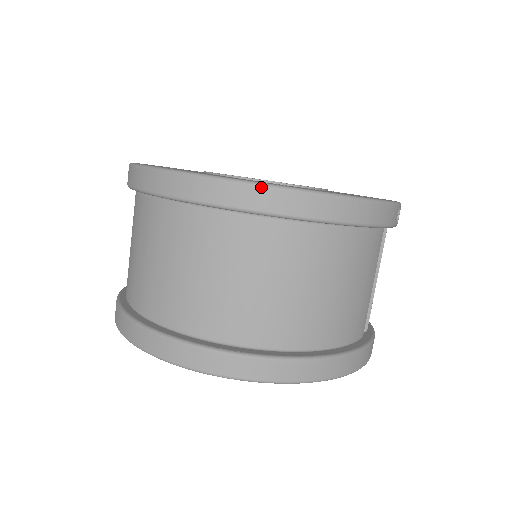
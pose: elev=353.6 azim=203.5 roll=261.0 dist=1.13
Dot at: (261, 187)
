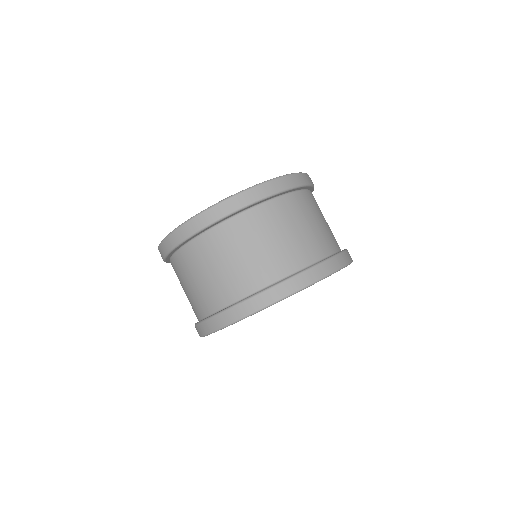
Dot at: (253, 188)
